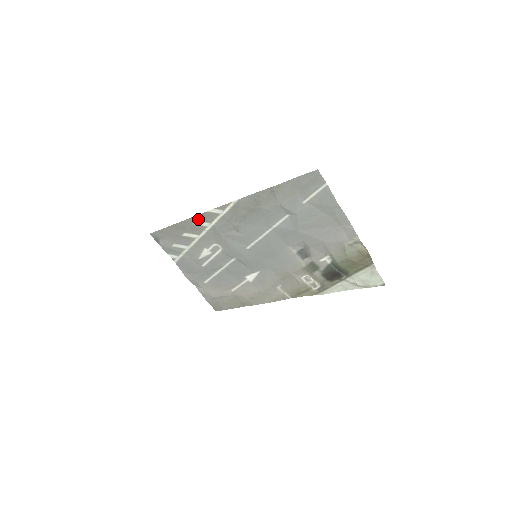
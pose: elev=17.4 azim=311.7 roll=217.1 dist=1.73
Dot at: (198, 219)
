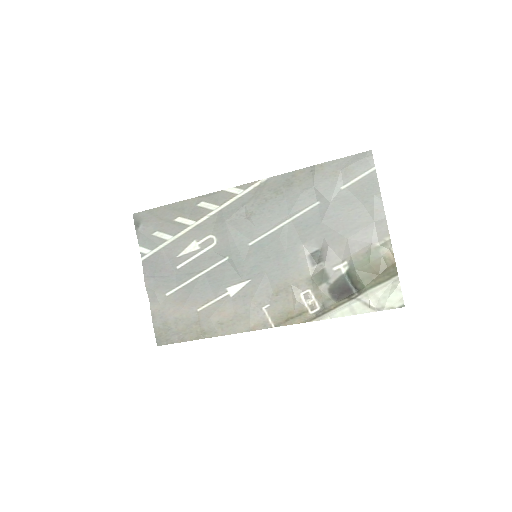
Dot at: (207, 199)
